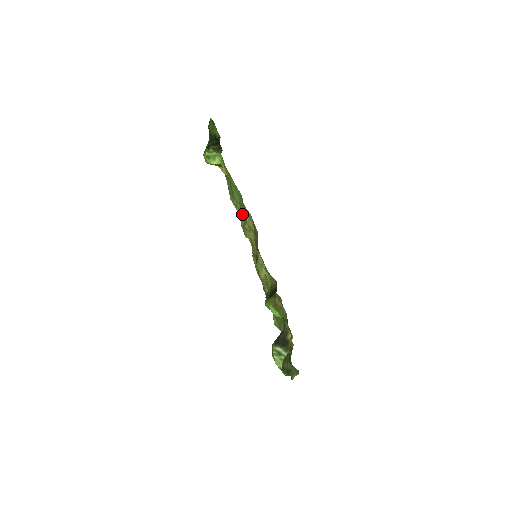
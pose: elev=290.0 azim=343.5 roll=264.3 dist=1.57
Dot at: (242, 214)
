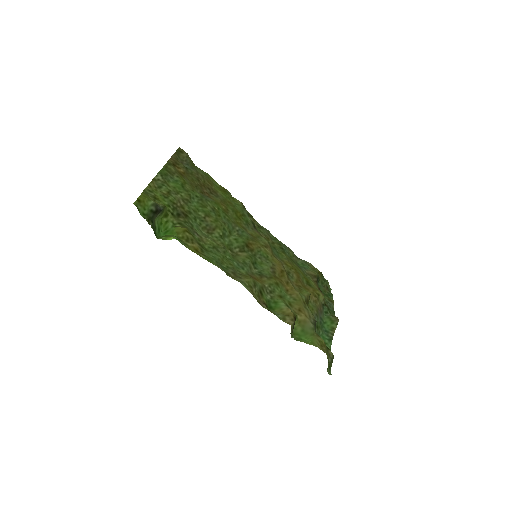
Dot at: (227, 259)
